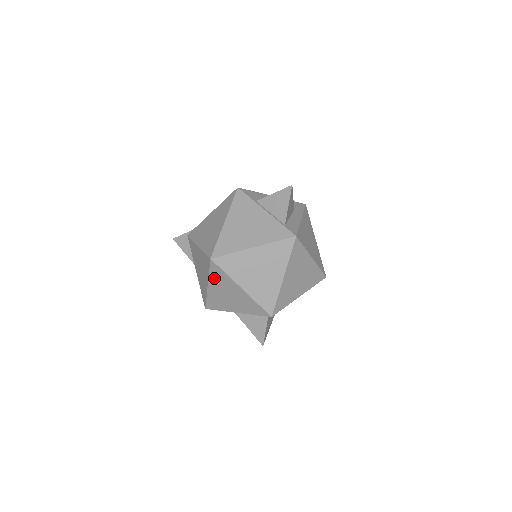
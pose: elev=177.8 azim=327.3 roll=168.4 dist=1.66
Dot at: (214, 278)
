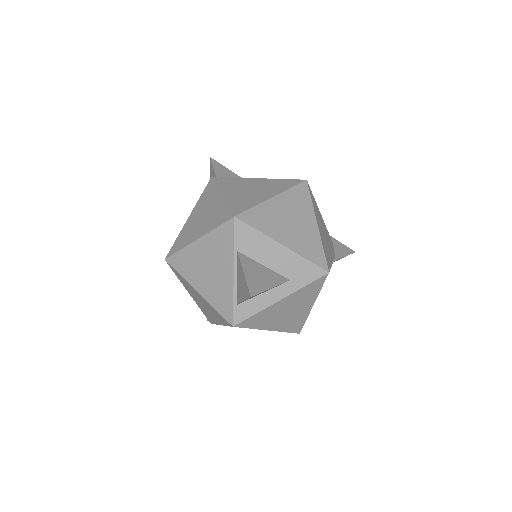
Dot at: occluded
